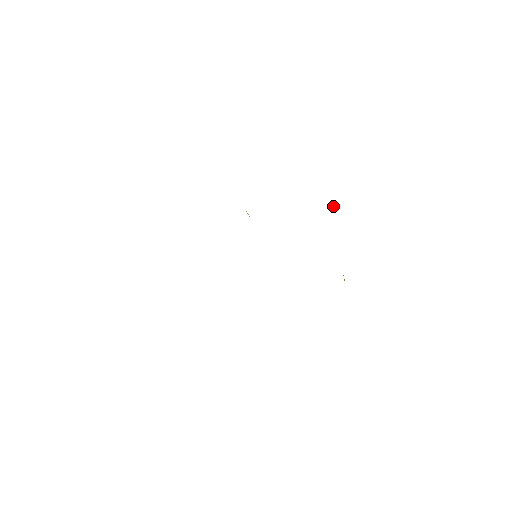
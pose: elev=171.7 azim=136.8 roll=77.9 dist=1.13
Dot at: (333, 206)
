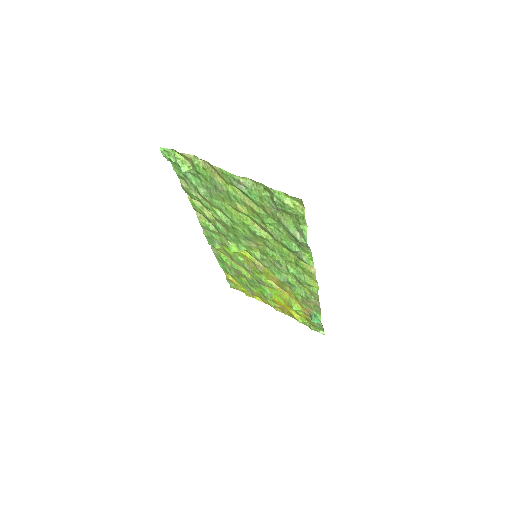
Dot at: (251, 292)
